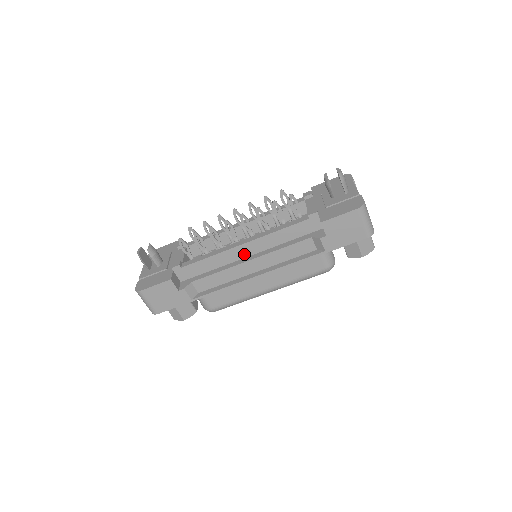
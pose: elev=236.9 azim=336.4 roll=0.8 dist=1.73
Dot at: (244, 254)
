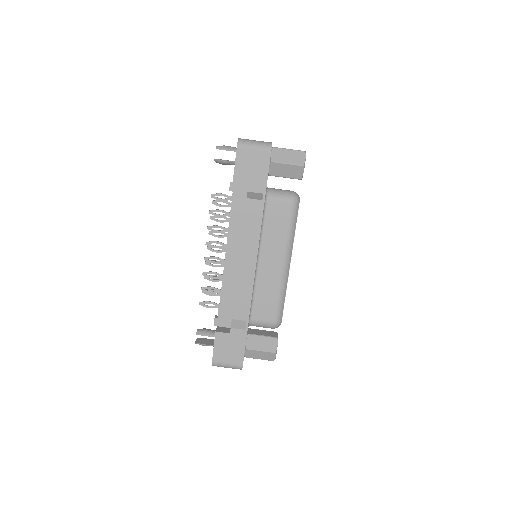
Dot at: (235, 262)
